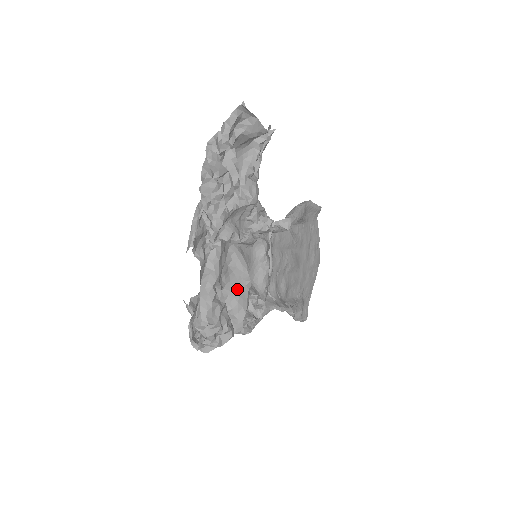
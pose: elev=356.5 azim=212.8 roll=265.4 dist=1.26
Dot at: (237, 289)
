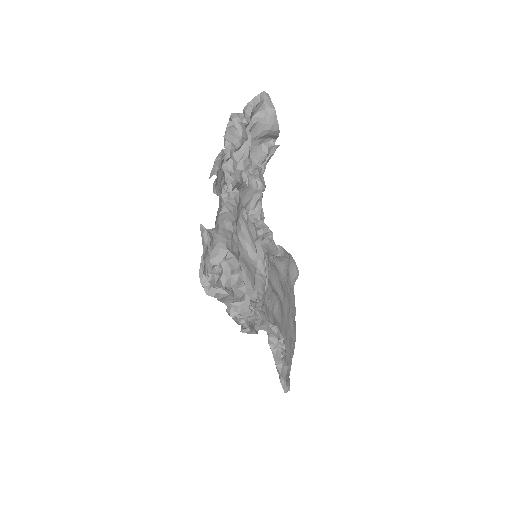
Dot at: (245, 262)
